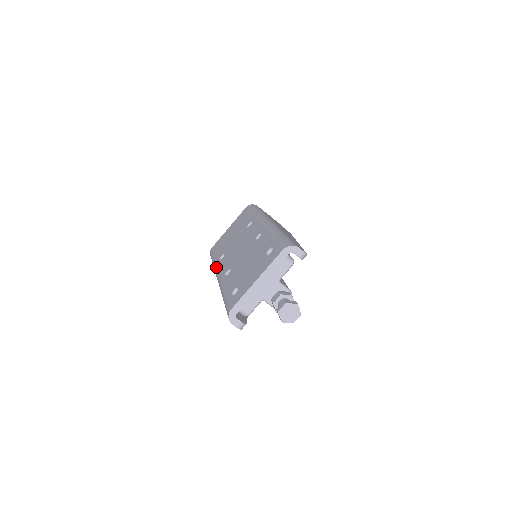
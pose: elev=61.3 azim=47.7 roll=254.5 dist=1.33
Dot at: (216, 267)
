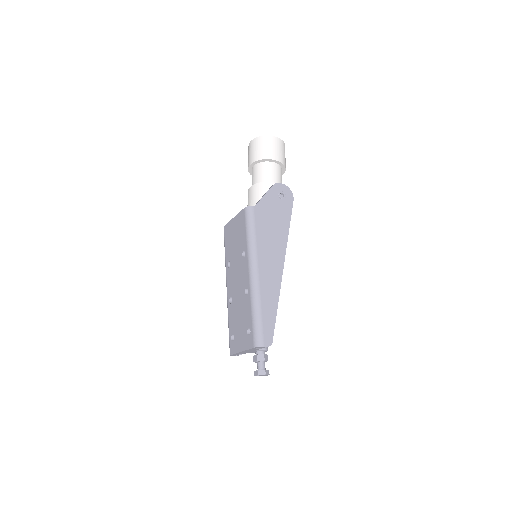
Dot at: (226, 273)
